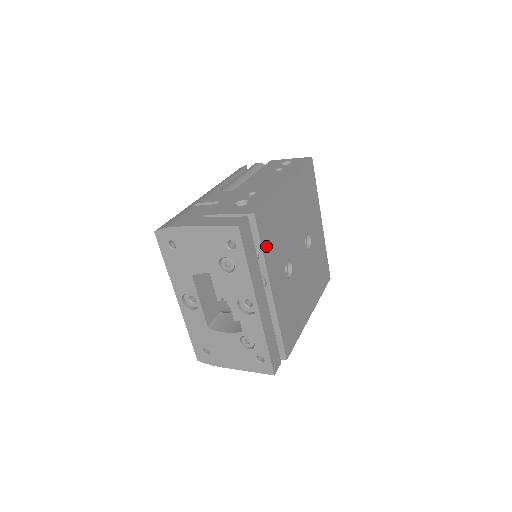
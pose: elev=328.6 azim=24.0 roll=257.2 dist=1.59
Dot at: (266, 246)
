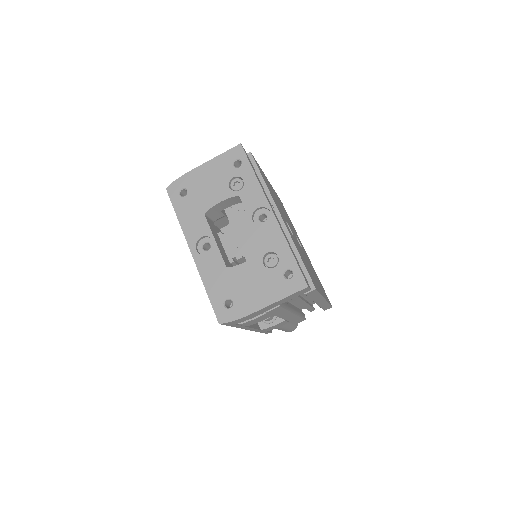
Dot at: occluded
